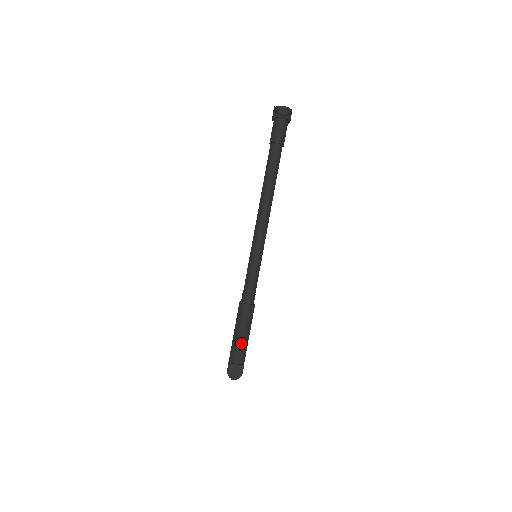
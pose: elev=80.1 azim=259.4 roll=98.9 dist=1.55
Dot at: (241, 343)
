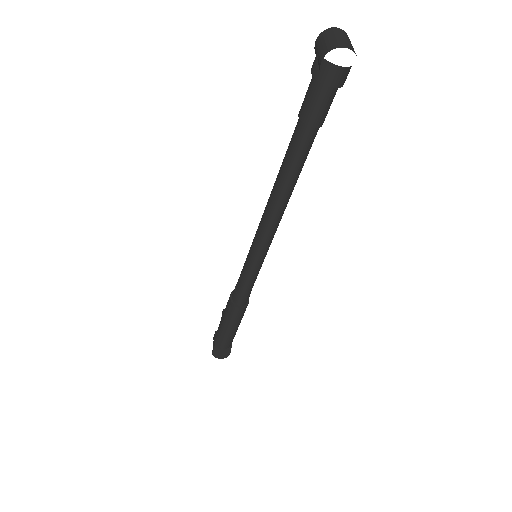
Dot at: (229, 336)
